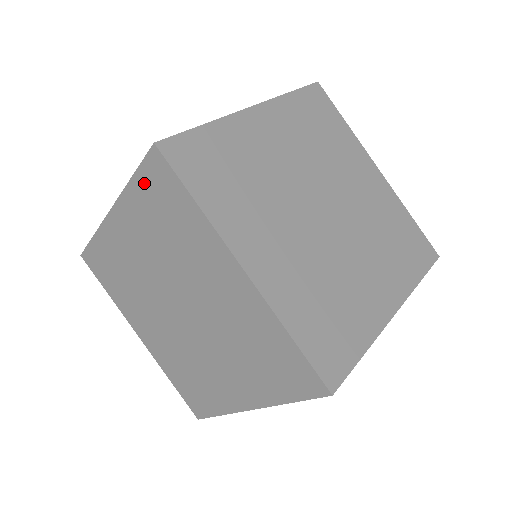
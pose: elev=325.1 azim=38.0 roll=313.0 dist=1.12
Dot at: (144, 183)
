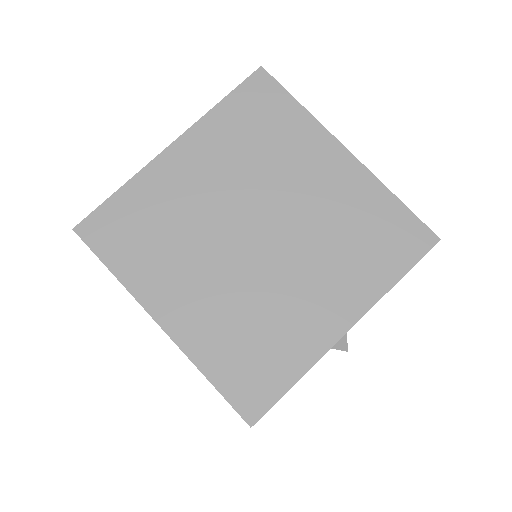
Dot at: (238, 102)
